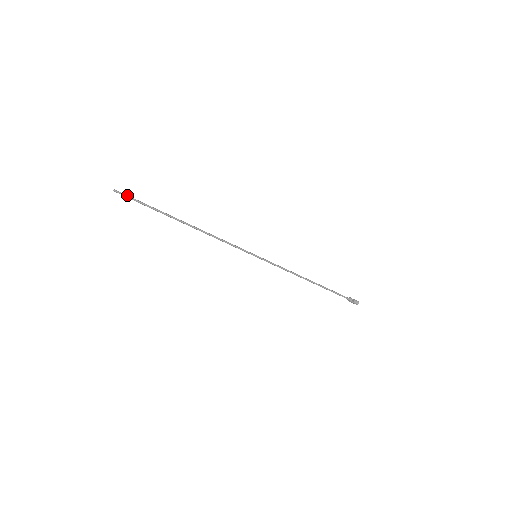
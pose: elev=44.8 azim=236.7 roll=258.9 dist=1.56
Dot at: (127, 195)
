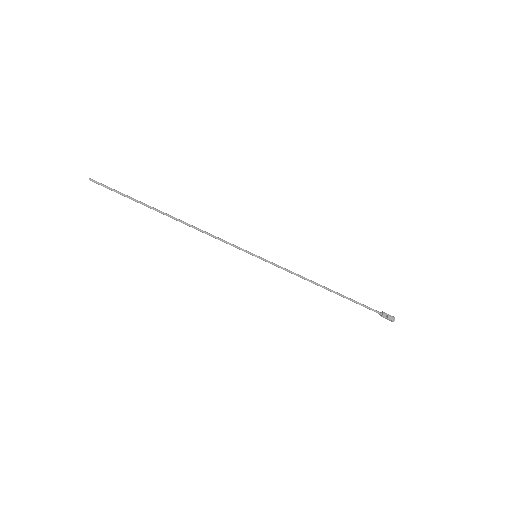
Dot at: (104, 185)
